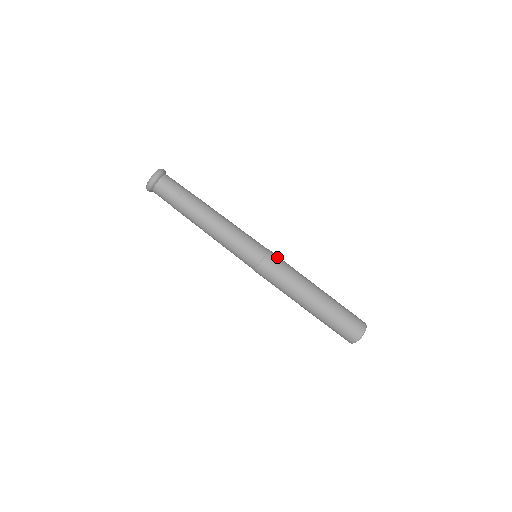
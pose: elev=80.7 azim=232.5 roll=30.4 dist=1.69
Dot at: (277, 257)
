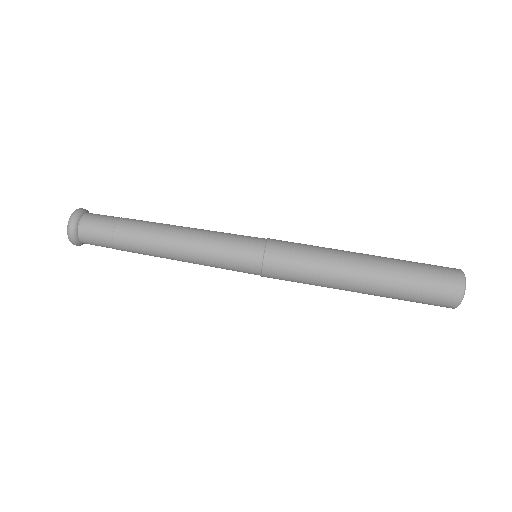
Dot at: occluded
